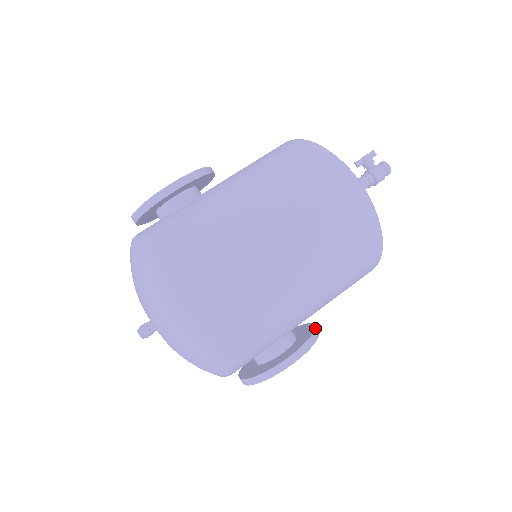
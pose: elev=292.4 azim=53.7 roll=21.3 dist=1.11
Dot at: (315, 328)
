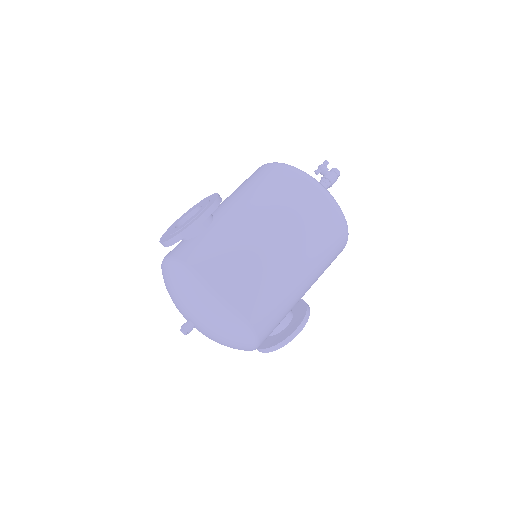
Dot at: (306, 303)
